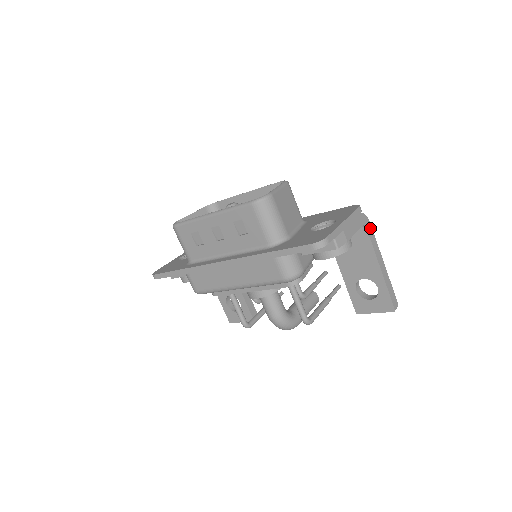
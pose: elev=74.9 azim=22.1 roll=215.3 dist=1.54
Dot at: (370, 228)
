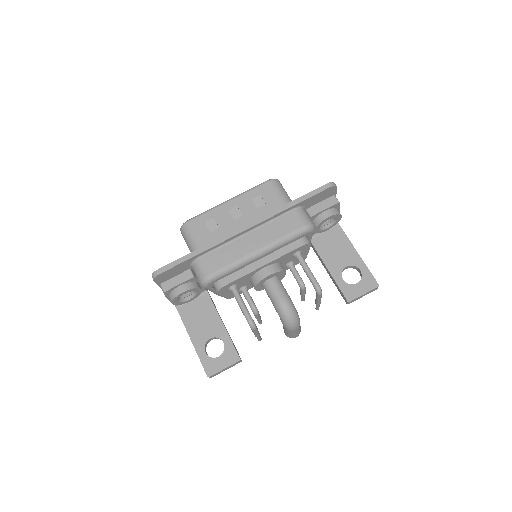
Dot at: occluded
